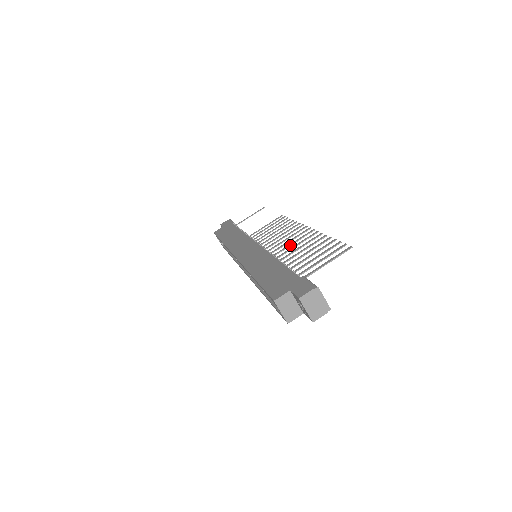
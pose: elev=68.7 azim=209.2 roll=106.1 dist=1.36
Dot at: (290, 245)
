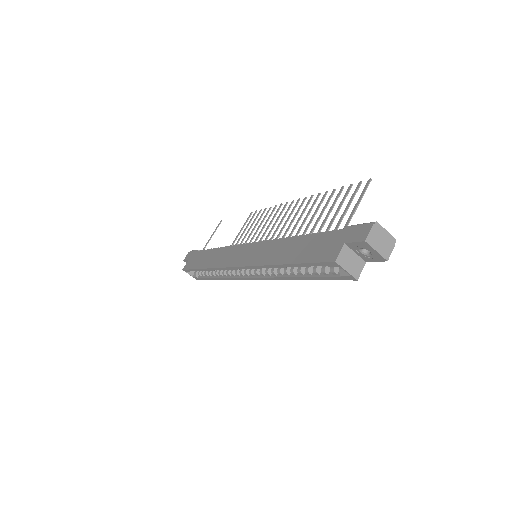
Dot at: (292, 222)
